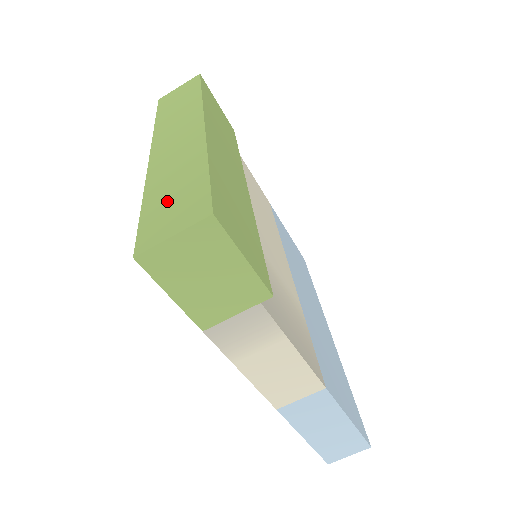
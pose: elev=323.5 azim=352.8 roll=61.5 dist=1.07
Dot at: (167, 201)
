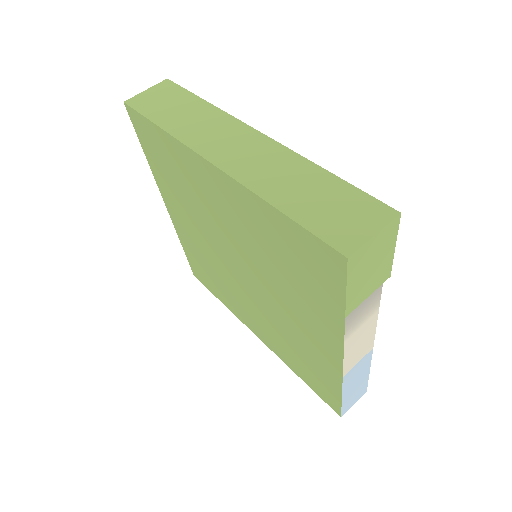
Dot at: (320, 207)
